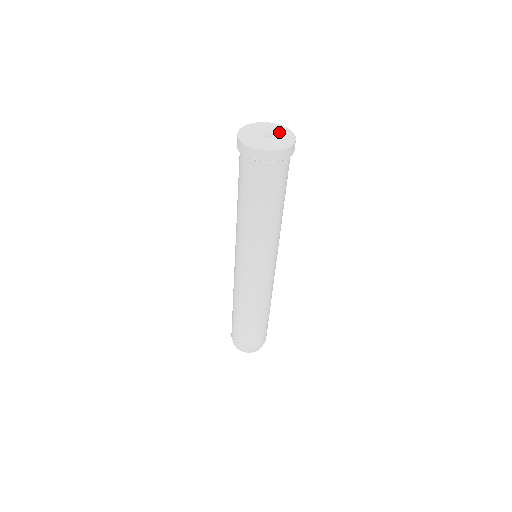
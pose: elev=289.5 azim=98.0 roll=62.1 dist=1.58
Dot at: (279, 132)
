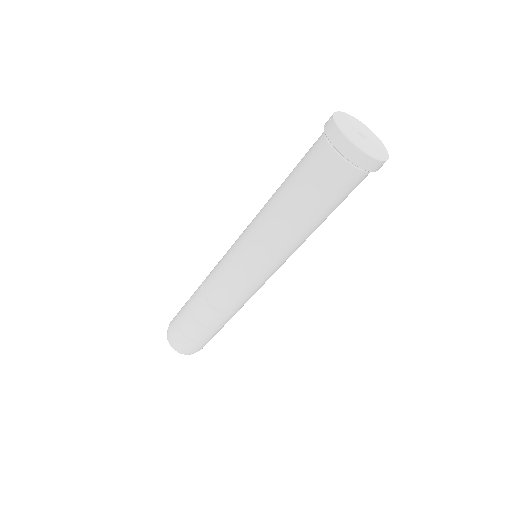
Dot at: (372, 138)
